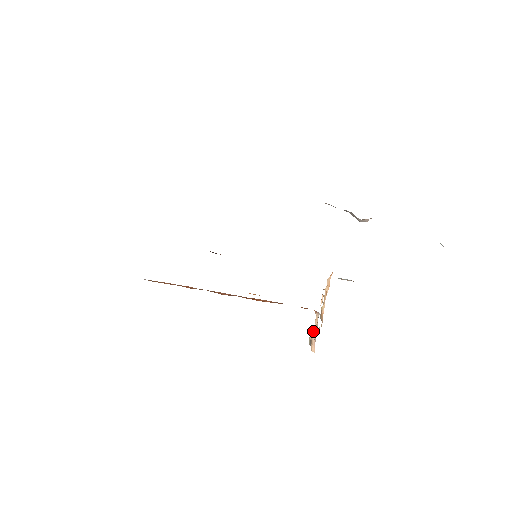
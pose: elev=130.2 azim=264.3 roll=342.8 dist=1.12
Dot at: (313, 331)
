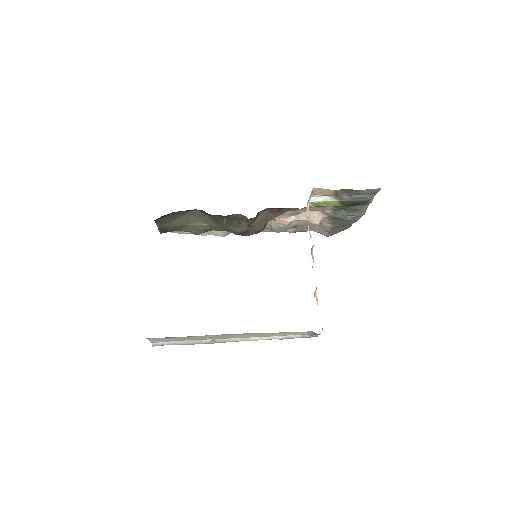
Dot at: occluded
